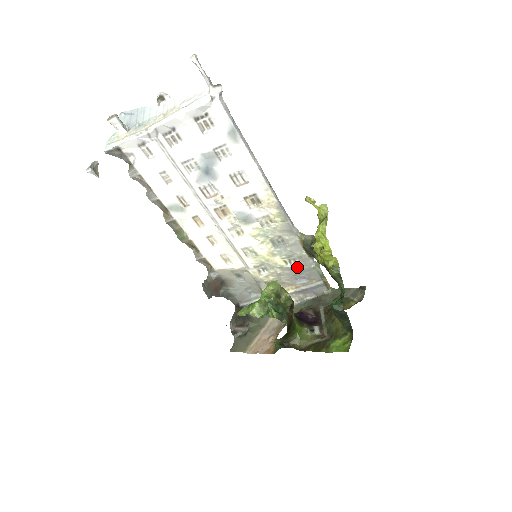
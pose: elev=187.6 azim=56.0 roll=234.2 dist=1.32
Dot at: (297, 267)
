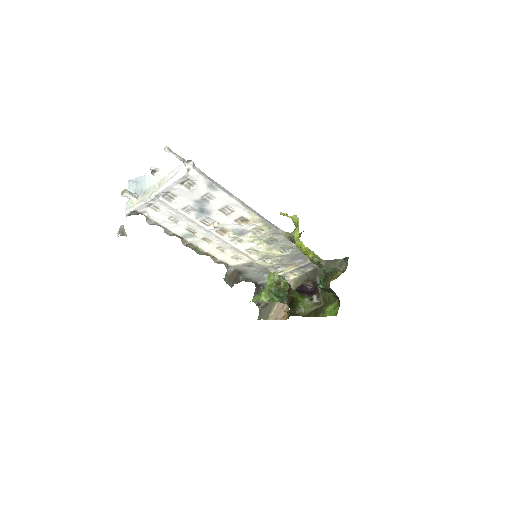
Dot at: (291, 253)
